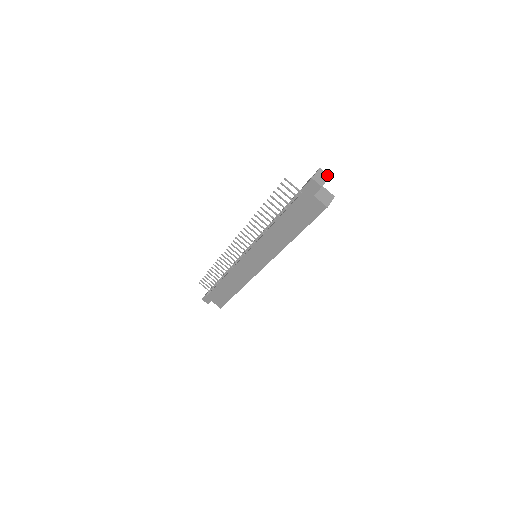
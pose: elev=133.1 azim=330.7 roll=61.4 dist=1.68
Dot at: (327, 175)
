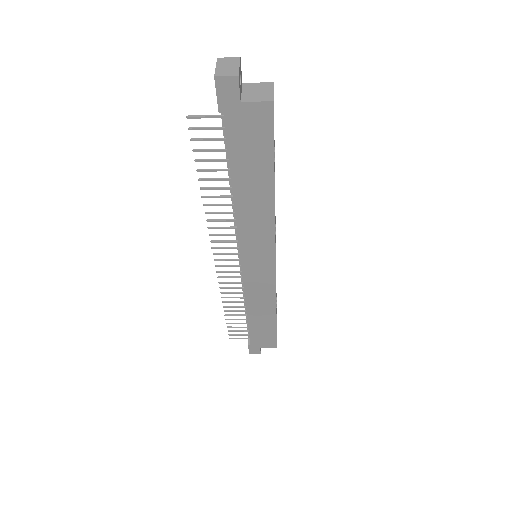
Dot at: (235, 58)
